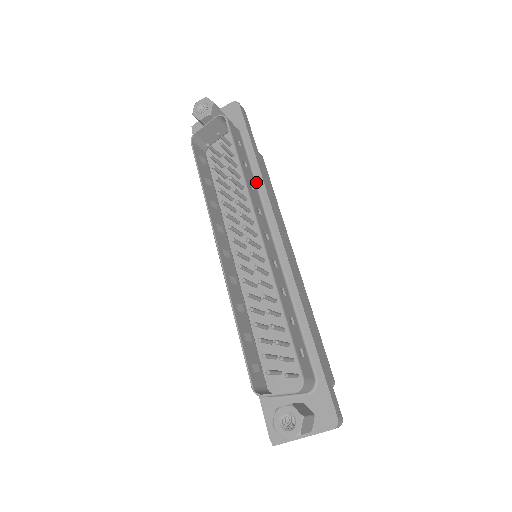
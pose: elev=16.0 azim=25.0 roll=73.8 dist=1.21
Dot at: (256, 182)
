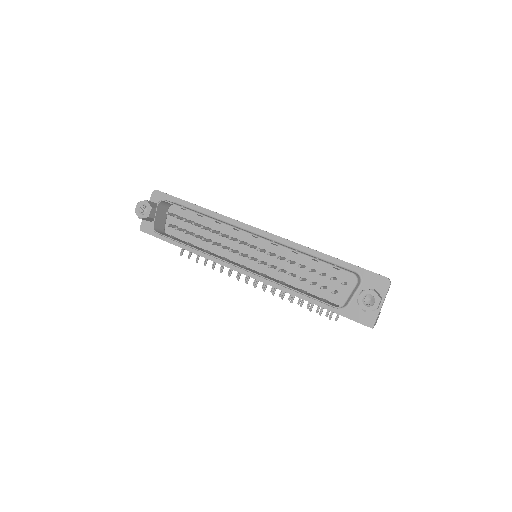
Dot at: (215, 218)
